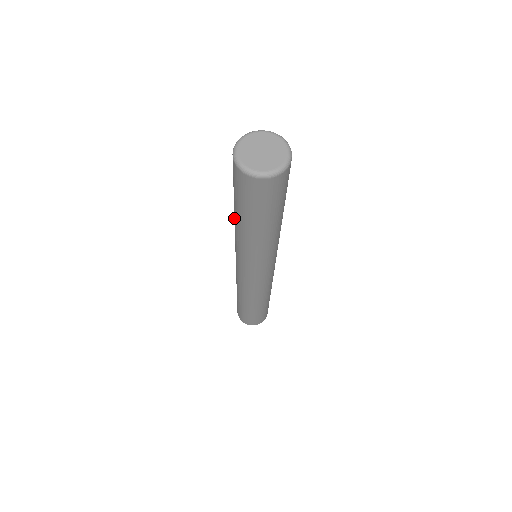
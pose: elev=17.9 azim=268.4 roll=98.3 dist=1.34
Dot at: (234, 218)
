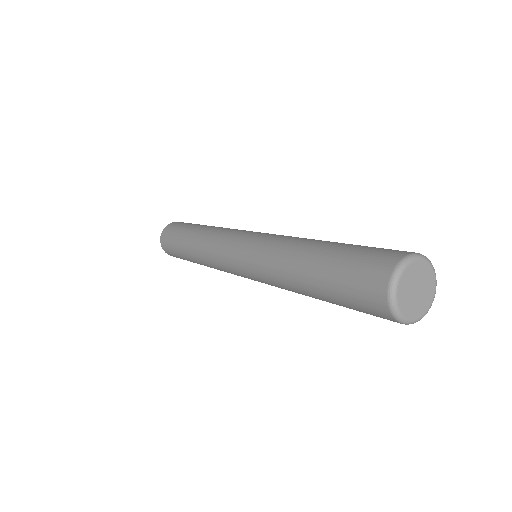
Dot at: (296, 256)
